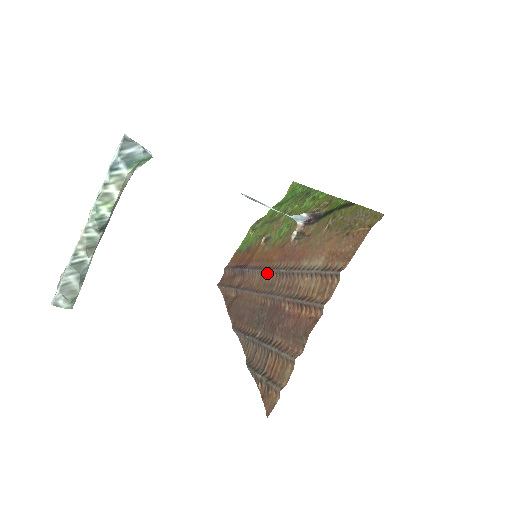
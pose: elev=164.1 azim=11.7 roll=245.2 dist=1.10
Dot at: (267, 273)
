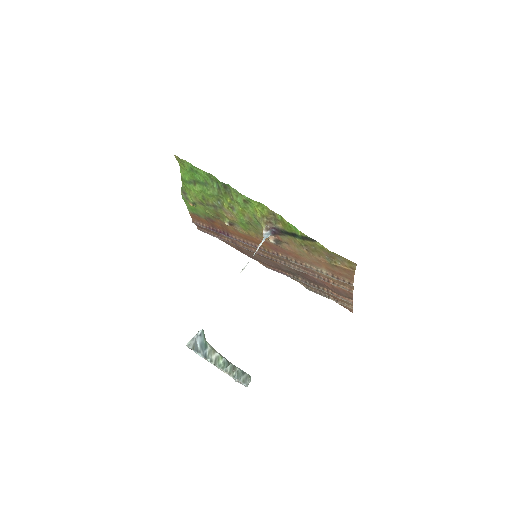
Dot at: (267, 252)
